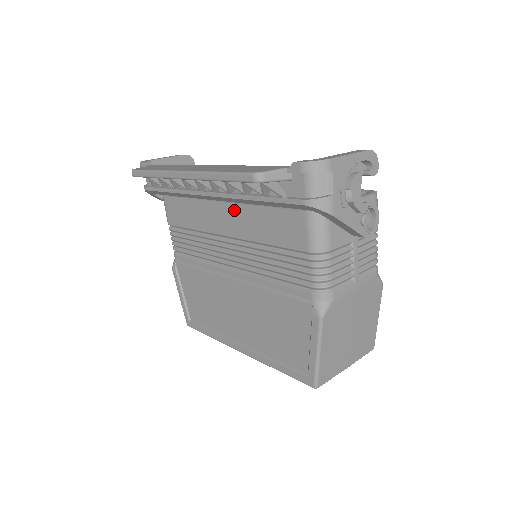
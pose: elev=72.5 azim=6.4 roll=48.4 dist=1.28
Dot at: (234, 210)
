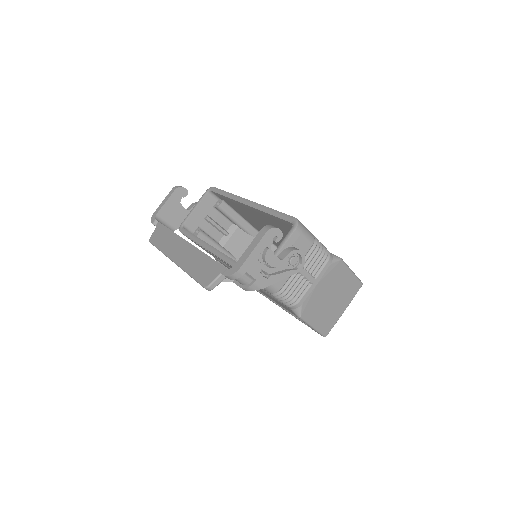
Dot at: (219, 258)
